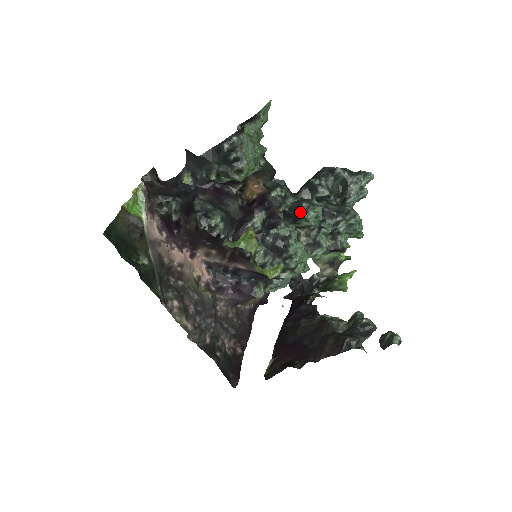
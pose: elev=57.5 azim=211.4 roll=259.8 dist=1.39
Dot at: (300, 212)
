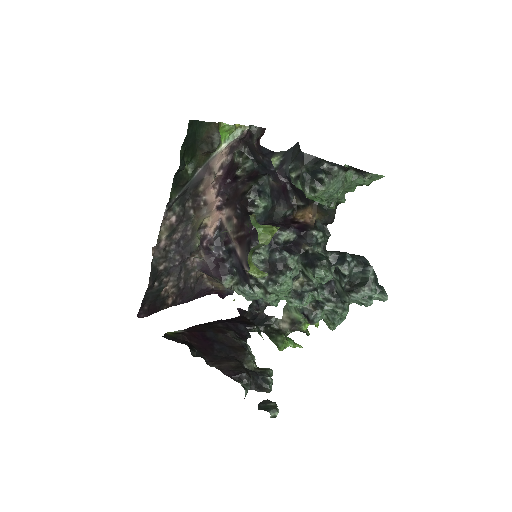
Dot at: (316, 263)
